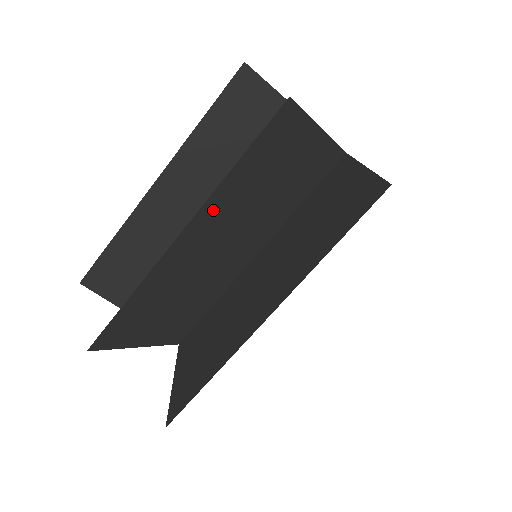
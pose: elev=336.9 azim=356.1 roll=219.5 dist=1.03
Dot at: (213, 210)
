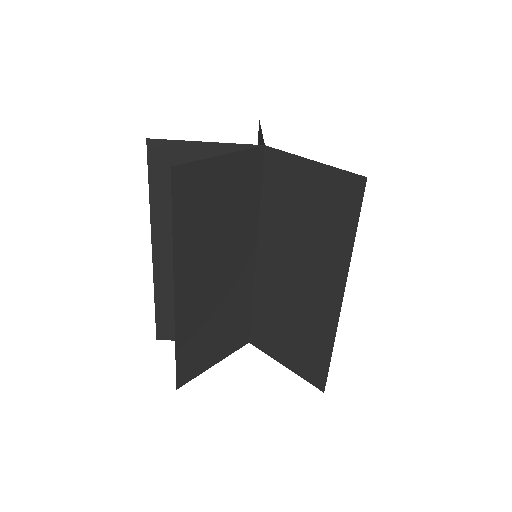
Dot at: occluded
